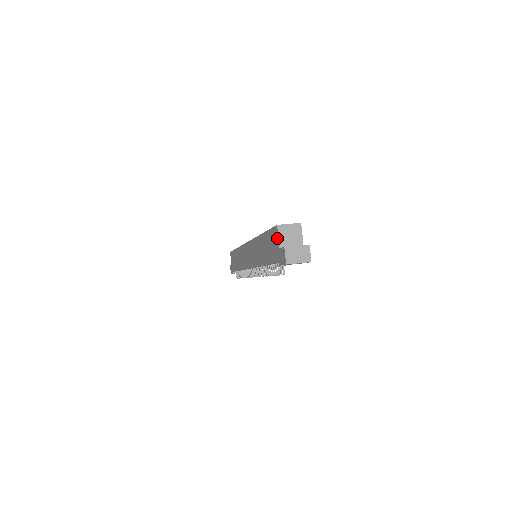
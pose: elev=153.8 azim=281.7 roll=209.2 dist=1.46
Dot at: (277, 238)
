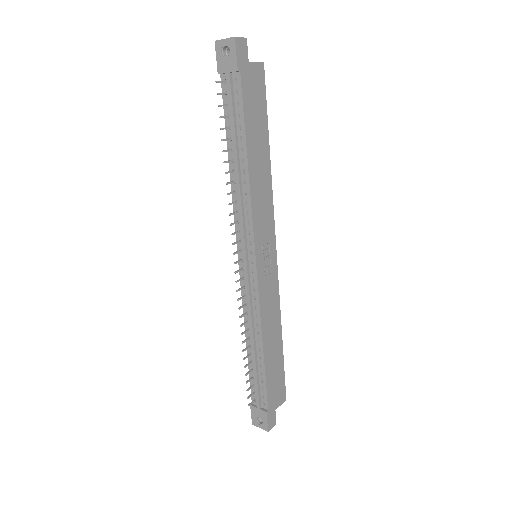
Dot at: occluded
